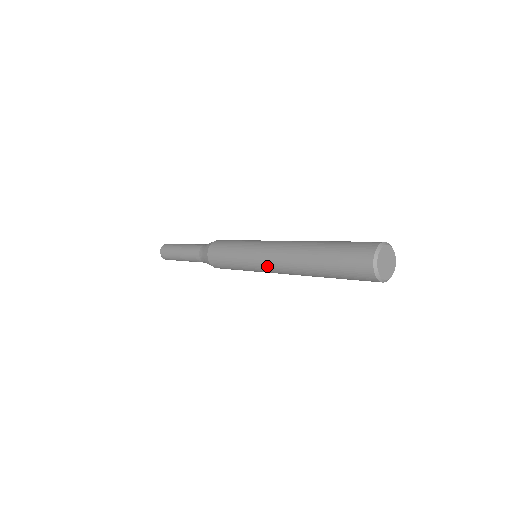
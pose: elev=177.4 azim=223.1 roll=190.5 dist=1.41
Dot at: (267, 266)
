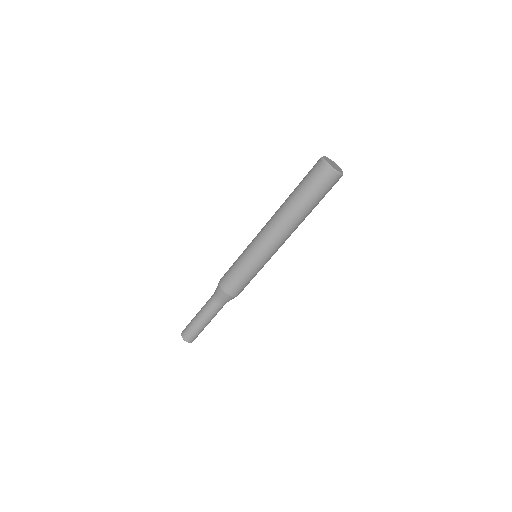
Dot at: occluded
